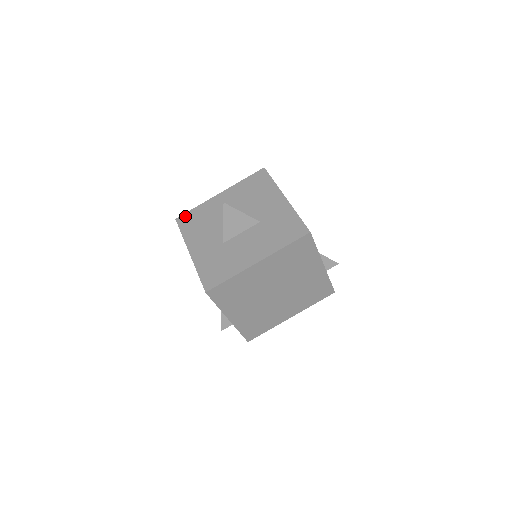
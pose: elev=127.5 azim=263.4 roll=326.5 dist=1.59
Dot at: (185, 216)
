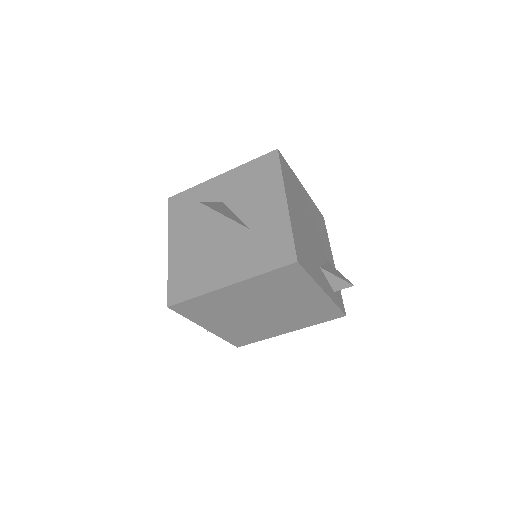
Dot at: (178, 197)
